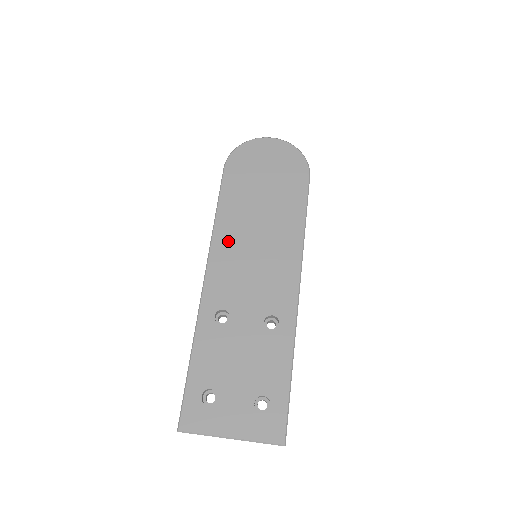
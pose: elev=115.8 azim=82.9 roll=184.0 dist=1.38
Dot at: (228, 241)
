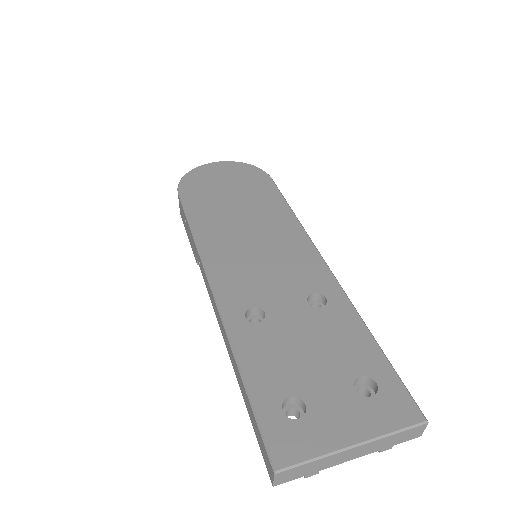
Dot at: (219, 246)
